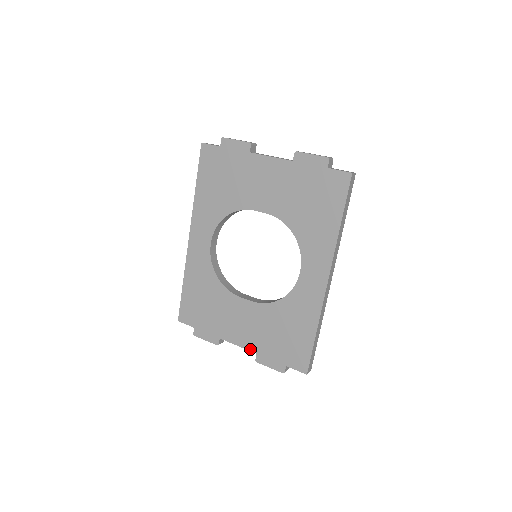
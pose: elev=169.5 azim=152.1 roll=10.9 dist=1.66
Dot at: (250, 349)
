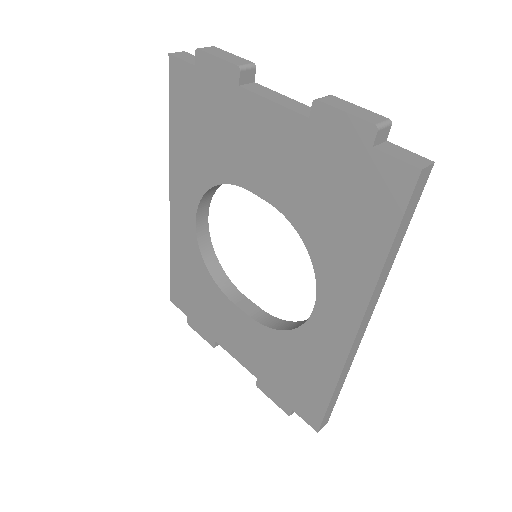
Dot at: (249, 370)
